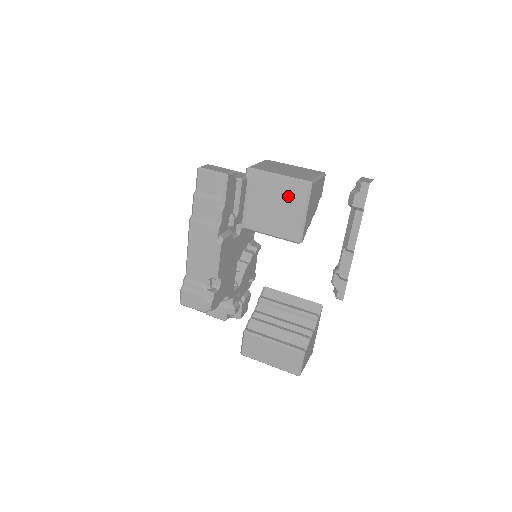
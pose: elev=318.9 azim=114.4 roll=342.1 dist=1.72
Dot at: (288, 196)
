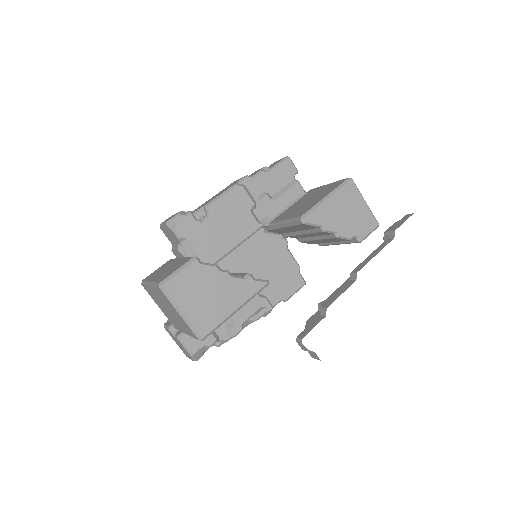
Dot at: (324, 191)
